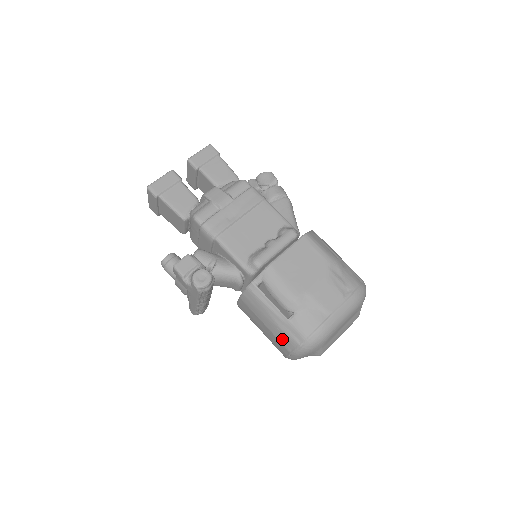
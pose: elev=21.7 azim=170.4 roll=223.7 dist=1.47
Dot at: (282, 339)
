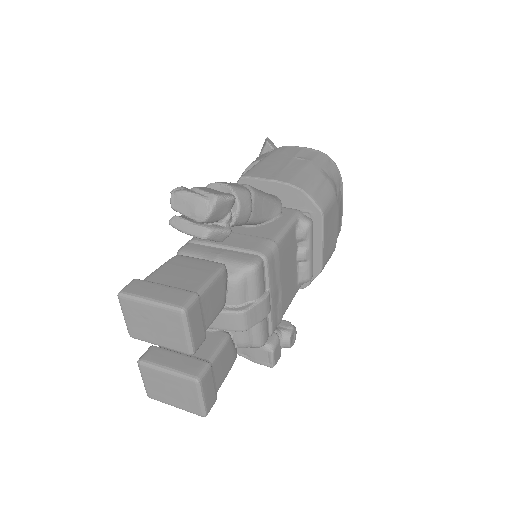
Dot at: occluded
